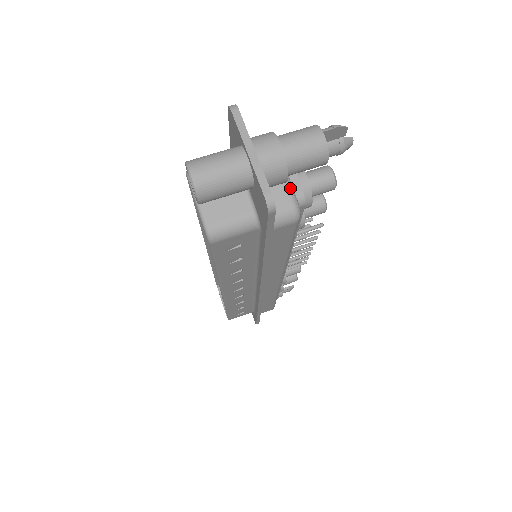
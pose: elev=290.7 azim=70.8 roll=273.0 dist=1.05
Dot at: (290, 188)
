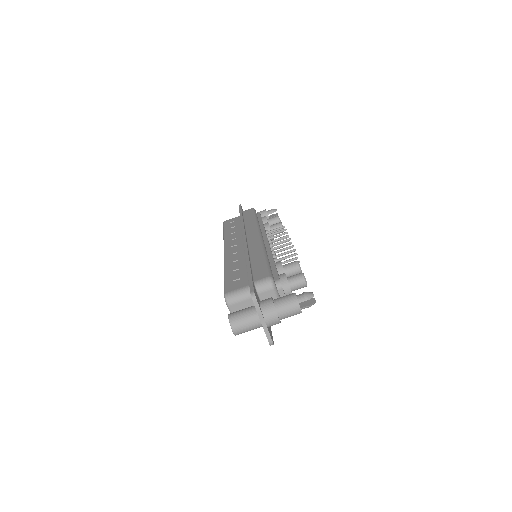
Dot at: occluded
